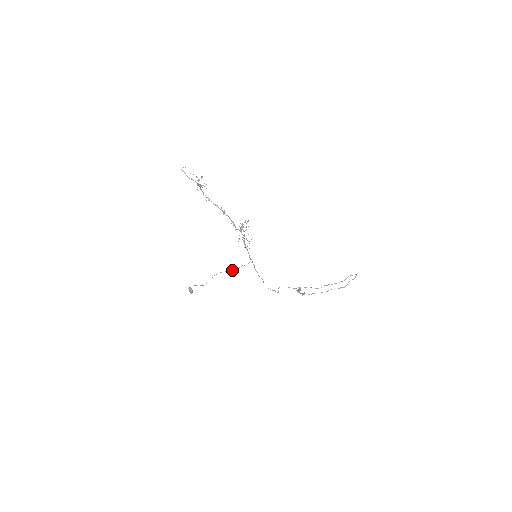
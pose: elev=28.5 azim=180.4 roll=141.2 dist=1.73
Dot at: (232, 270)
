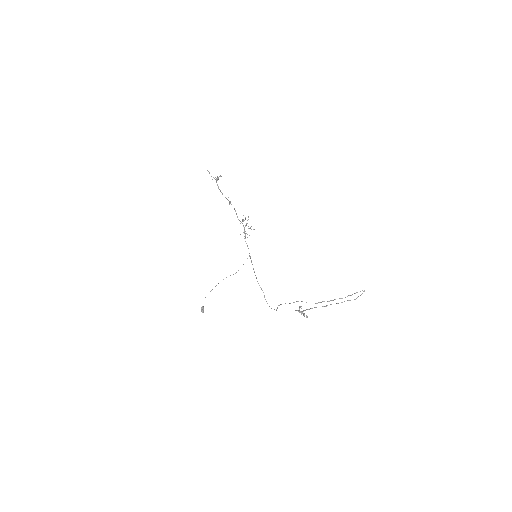
Dot at: occluded
